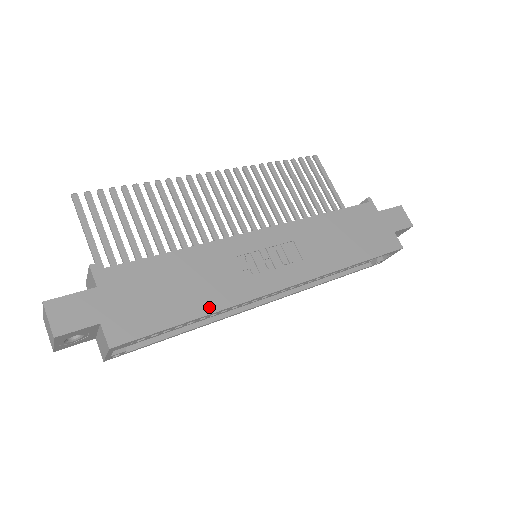
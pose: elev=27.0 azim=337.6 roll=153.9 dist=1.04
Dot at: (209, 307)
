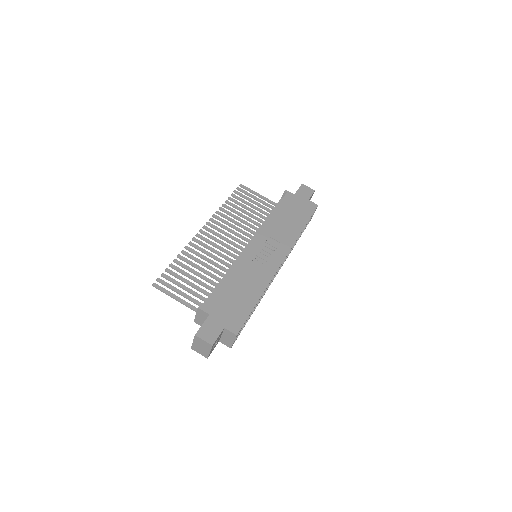
Dot at: (260, 291)
